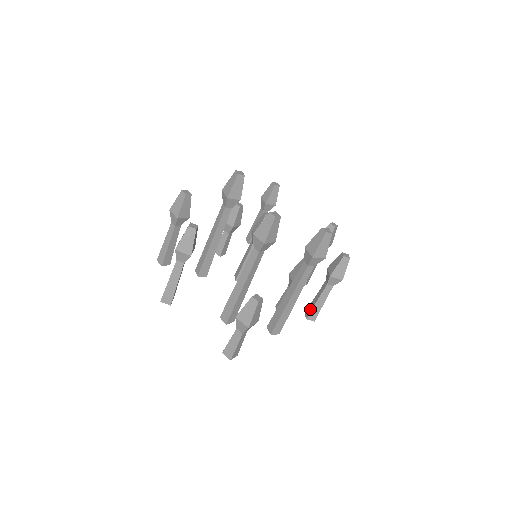
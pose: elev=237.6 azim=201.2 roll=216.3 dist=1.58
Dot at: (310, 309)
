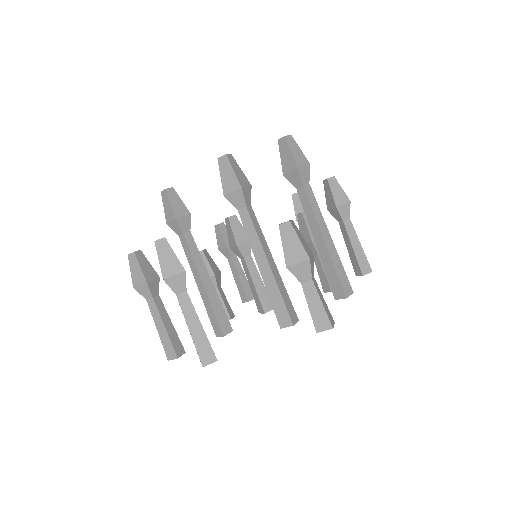
Dot at: (355, 263)
